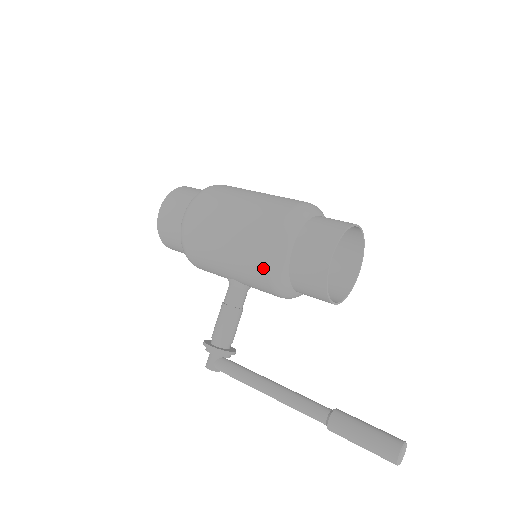
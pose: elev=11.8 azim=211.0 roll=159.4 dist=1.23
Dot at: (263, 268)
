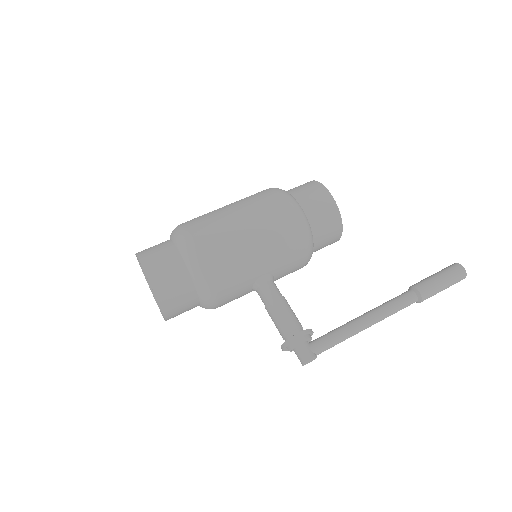
Dot at: (295, 229)
